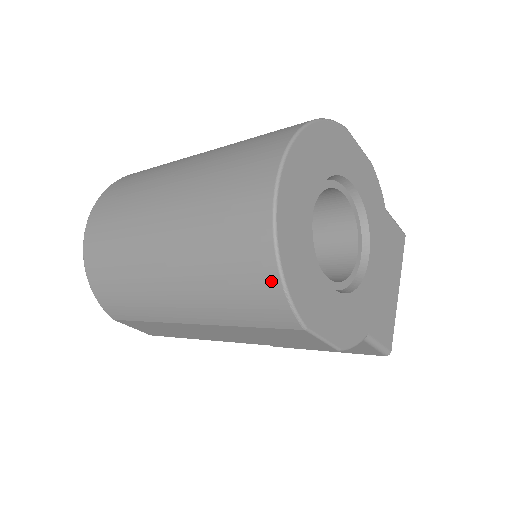
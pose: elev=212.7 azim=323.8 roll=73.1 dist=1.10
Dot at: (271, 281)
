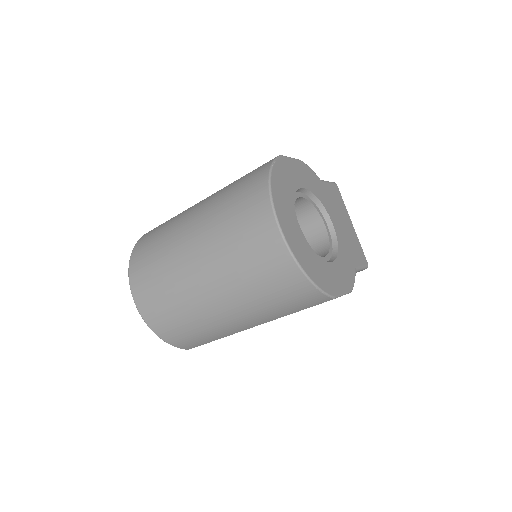
Dot at: (307, 288)
